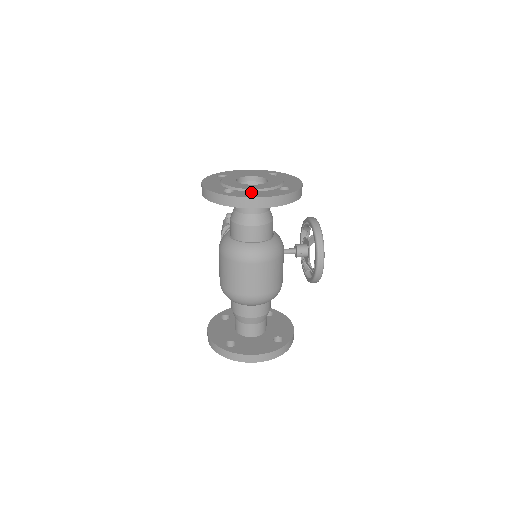
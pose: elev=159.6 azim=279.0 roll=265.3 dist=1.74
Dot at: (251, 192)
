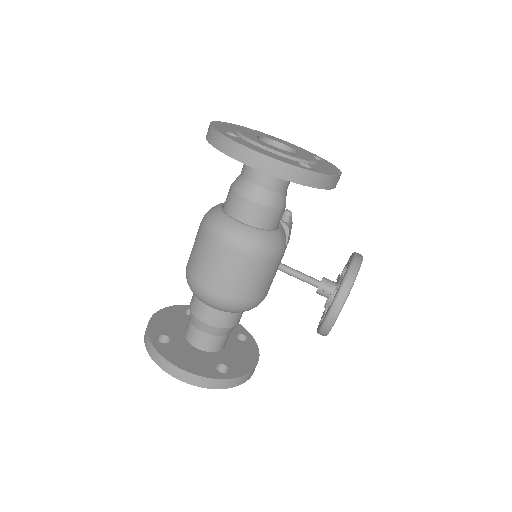
Dot at: (256, 146)
